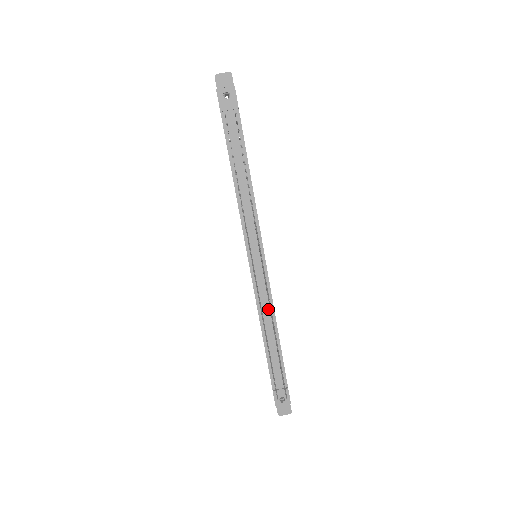
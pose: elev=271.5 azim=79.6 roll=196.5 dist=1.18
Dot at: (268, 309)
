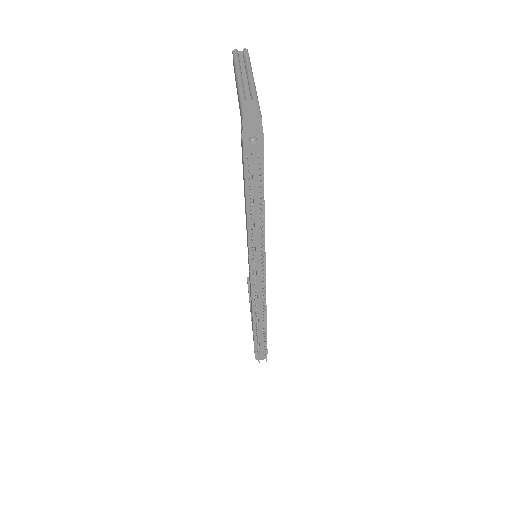
Dot at: (261, 300)
